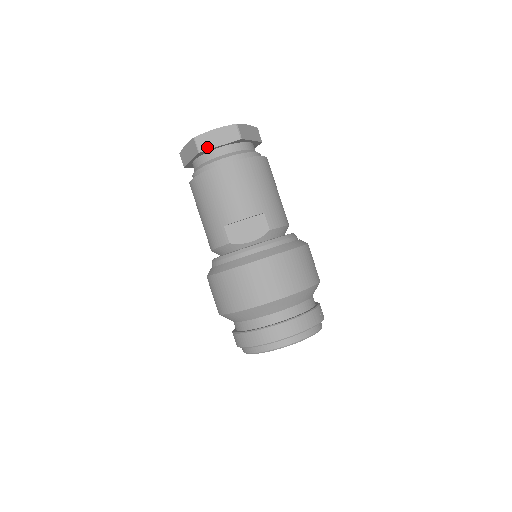
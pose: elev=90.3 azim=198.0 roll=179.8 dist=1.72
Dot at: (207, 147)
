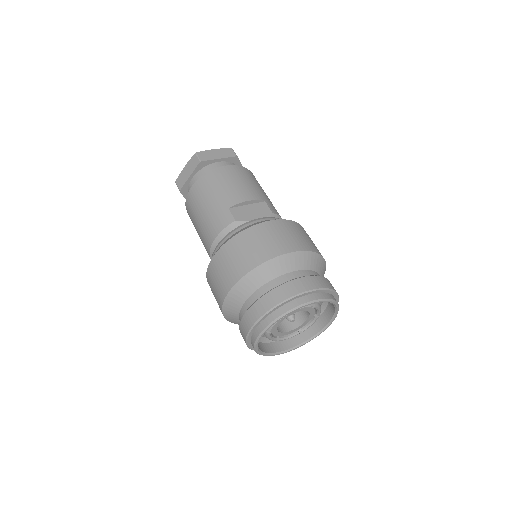
Dot at: (208, 159)
